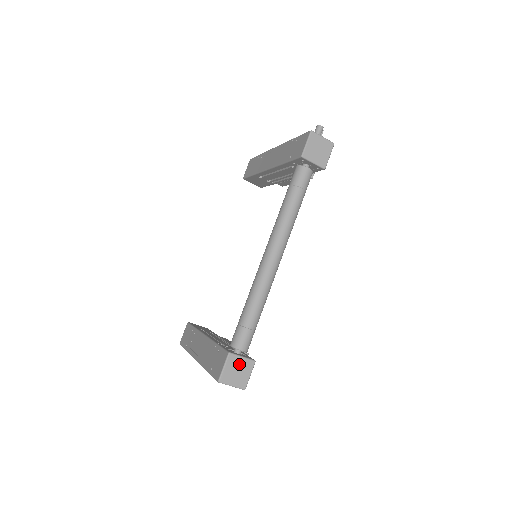
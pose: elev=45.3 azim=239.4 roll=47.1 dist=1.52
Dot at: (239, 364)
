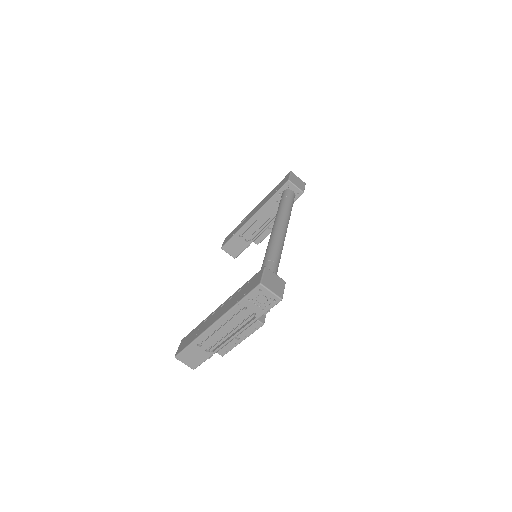
Dot at: (274, 278)
